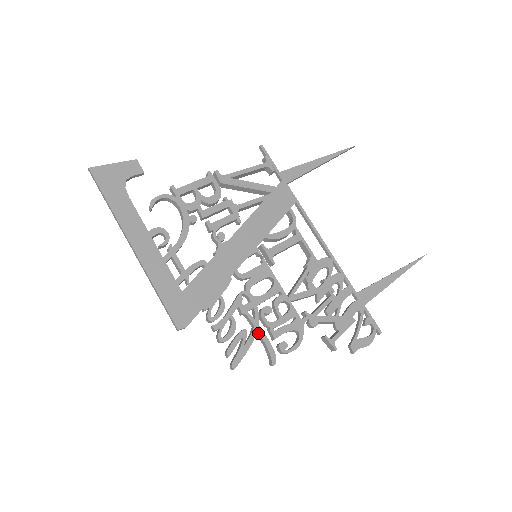
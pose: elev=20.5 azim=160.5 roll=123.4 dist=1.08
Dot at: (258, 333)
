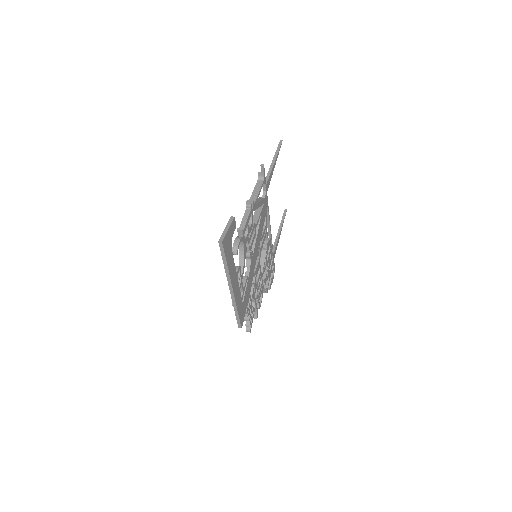
Dot at: (255, 305)
